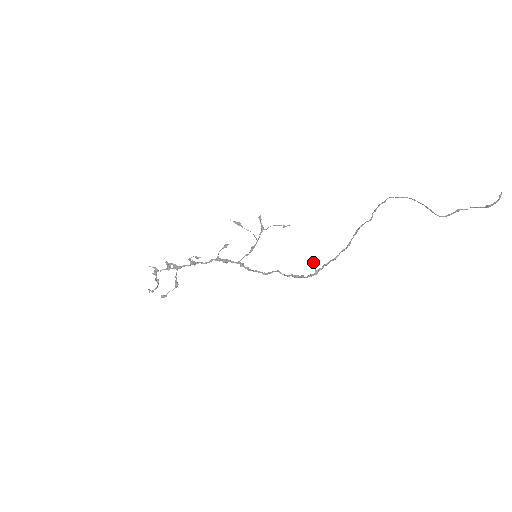
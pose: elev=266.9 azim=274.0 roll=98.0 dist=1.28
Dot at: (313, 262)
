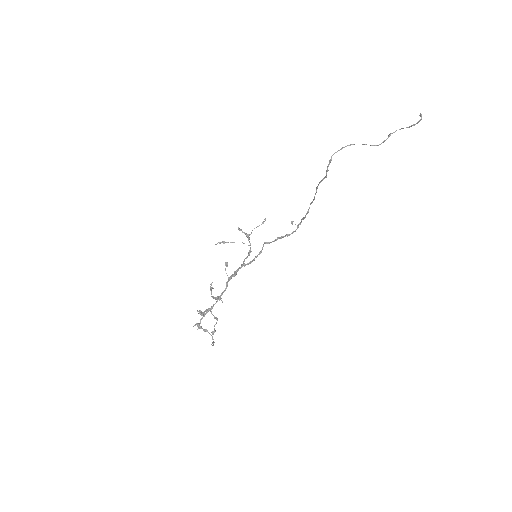
Dot at: (292, 223)
